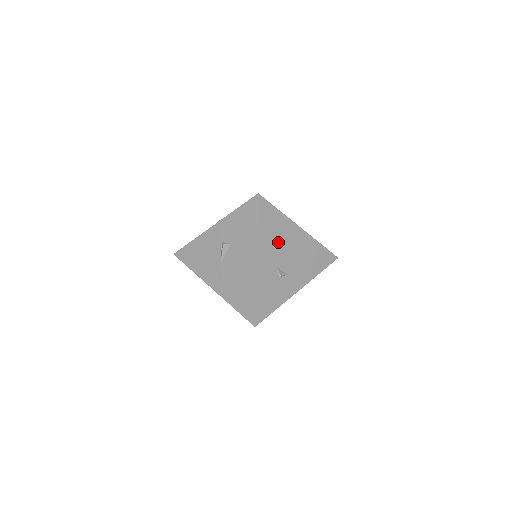
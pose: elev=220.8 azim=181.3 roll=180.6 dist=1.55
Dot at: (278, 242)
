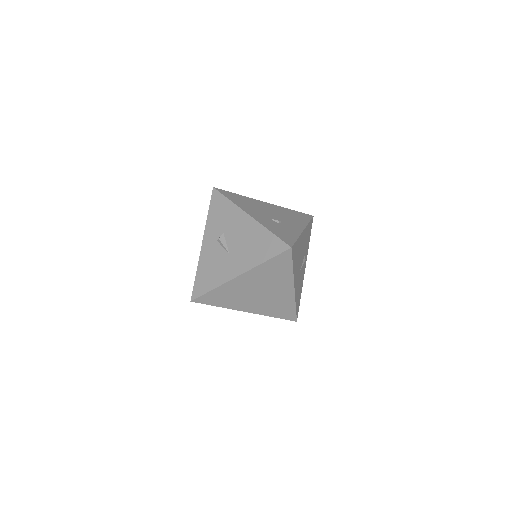
Dot at: (255, 208)
